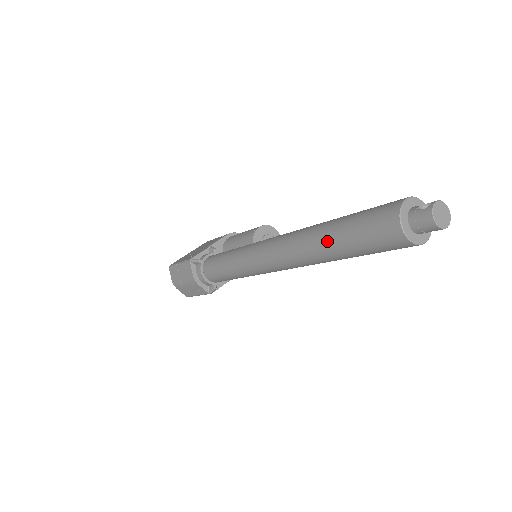
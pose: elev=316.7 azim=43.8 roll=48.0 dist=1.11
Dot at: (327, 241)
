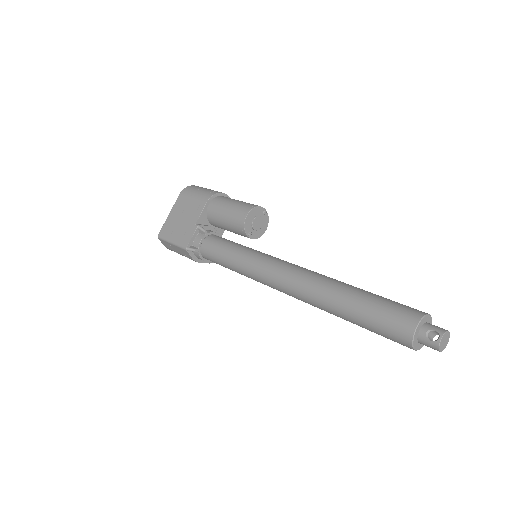
Dot at: (343, 317)
